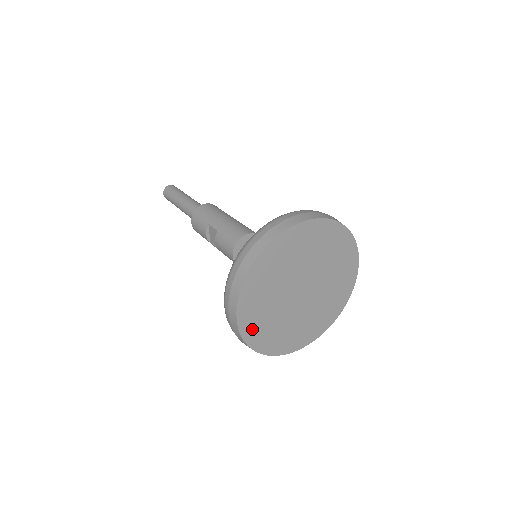
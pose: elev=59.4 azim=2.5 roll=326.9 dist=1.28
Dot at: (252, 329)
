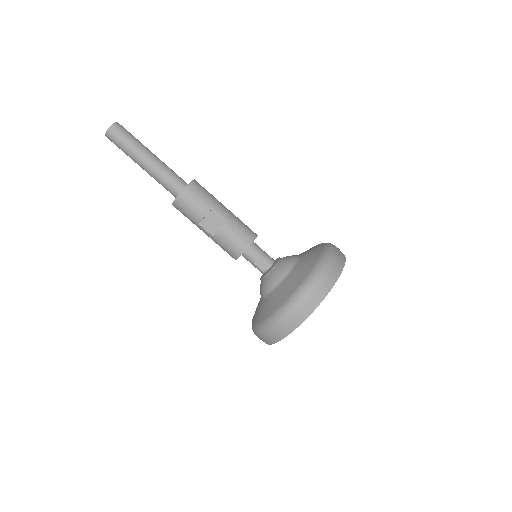
Dot at: occluded
